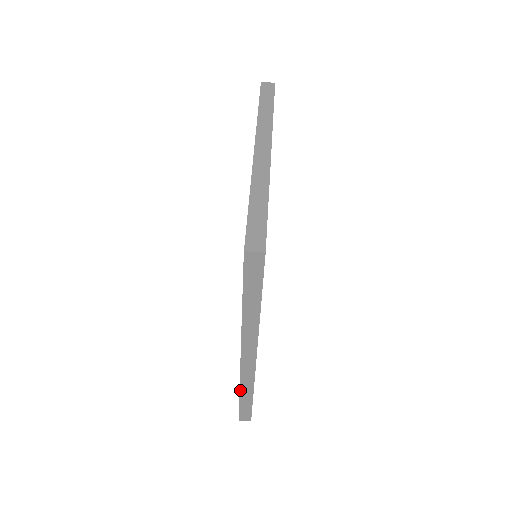
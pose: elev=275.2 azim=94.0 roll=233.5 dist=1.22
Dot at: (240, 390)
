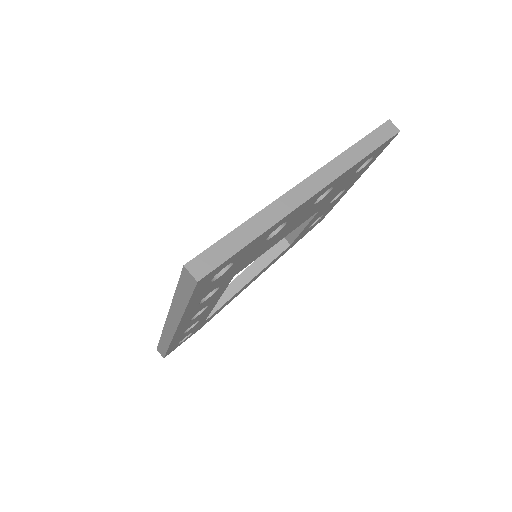
Dot at: (161, 335)
